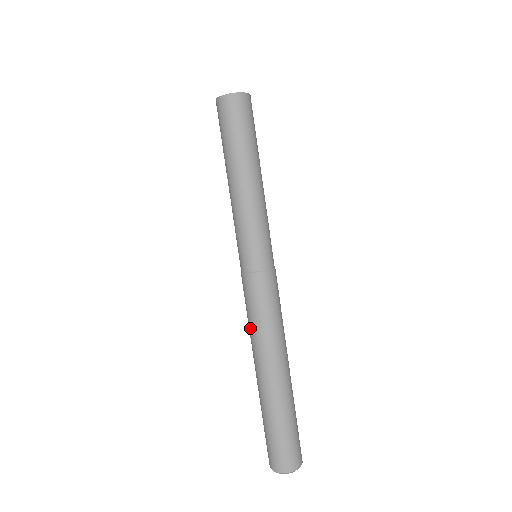
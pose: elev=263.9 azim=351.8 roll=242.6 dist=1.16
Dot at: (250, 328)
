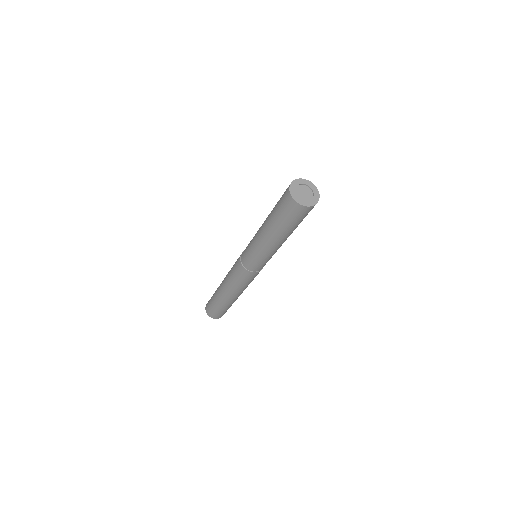
Dot at: (229, 276)
